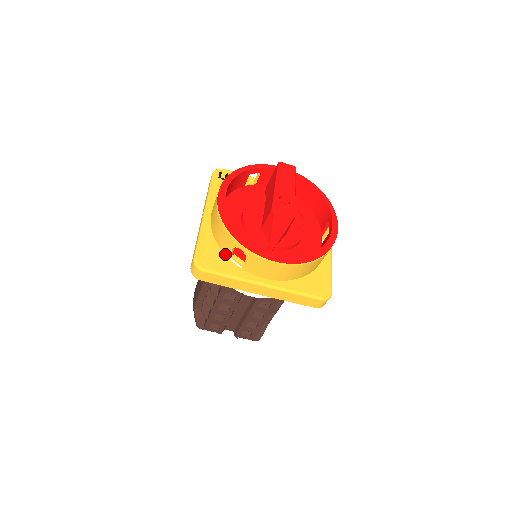
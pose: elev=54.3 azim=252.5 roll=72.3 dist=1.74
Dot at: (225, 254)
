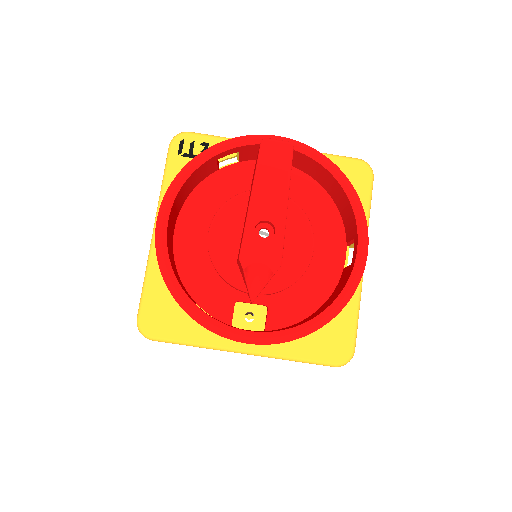
Dot at: occluded
